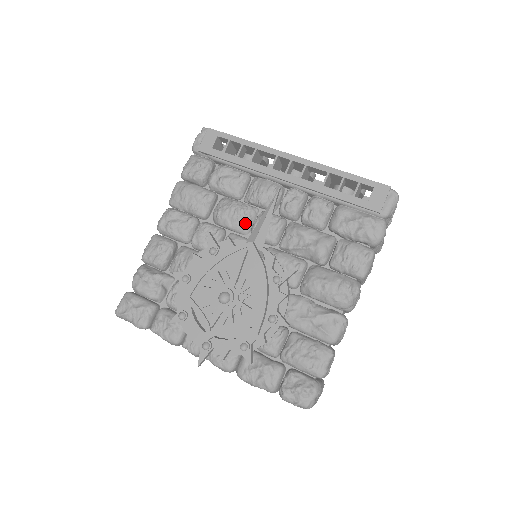
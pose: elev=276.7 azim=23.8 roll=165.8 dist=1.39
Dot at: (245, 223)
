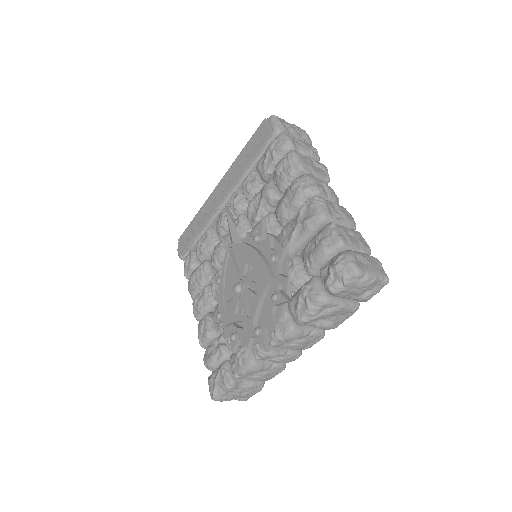
Dot at: occluded
